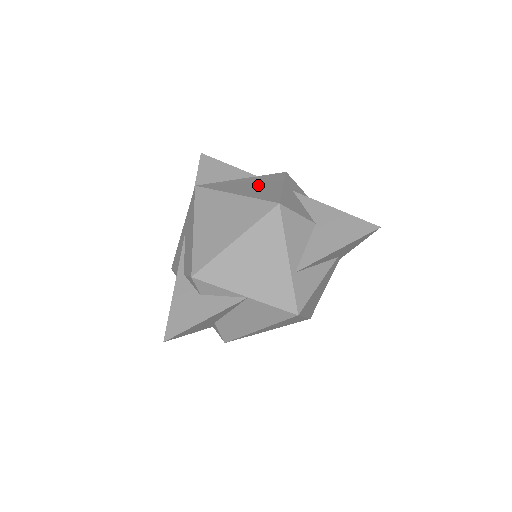
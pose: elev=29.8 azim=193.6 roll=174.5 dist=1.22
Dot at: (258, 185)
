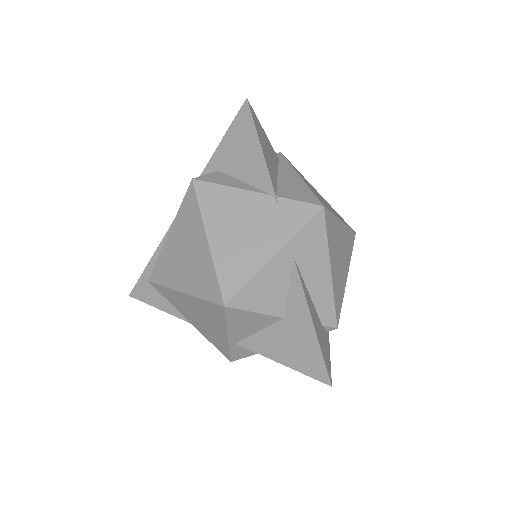
Dot at: (252, 231)
